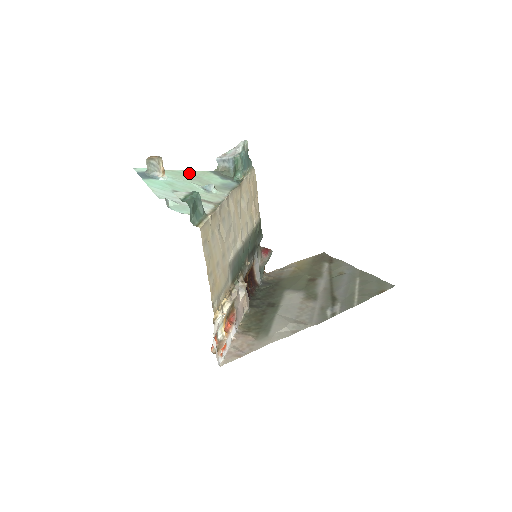
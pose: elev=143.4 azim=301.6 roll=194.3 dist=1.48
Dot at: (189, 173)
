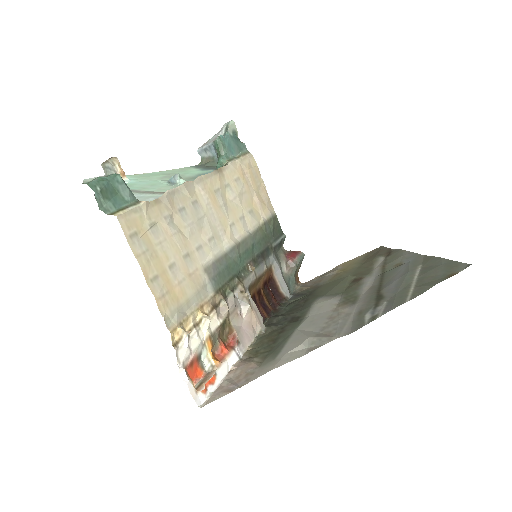
Dot at: (163, 172)
